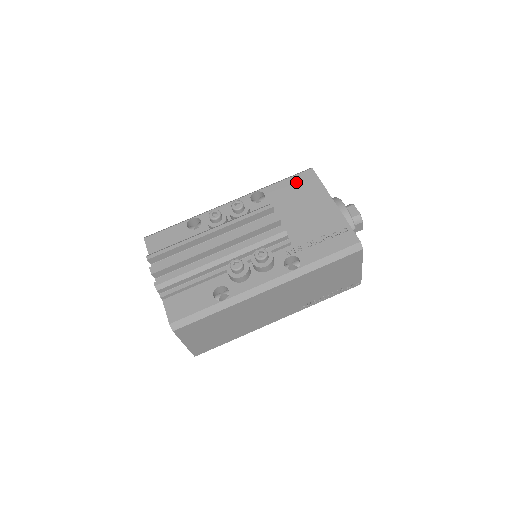
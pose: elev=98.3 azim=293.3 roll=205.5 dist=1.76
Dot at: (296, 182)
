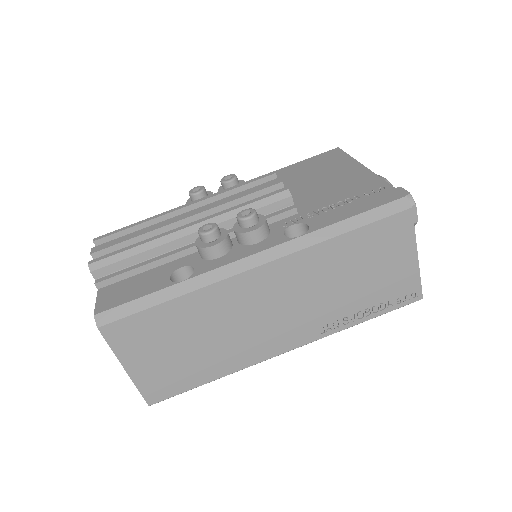
Dot at: (315, 161)
